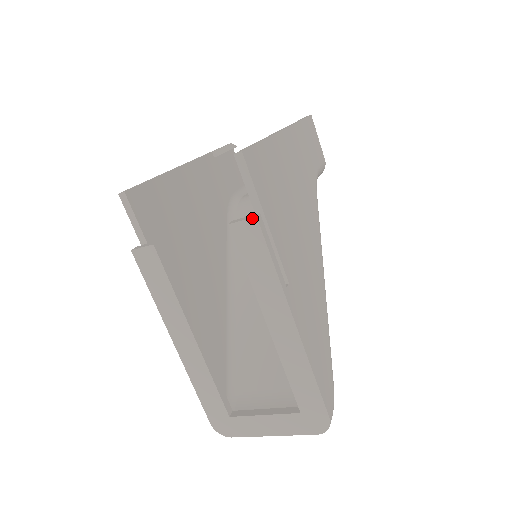
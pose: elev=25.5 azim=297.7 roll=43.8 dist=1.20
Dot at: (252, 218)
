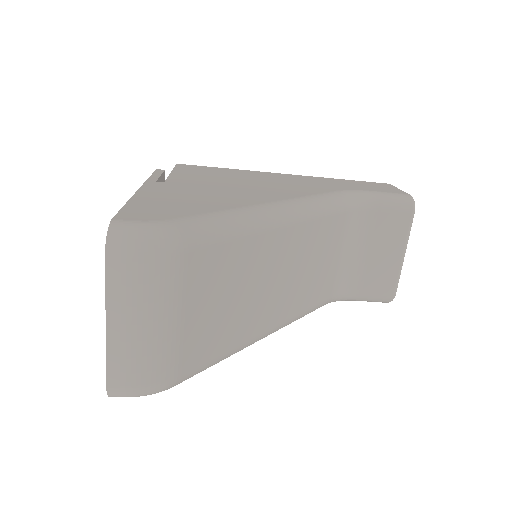
Dot at: occluded
